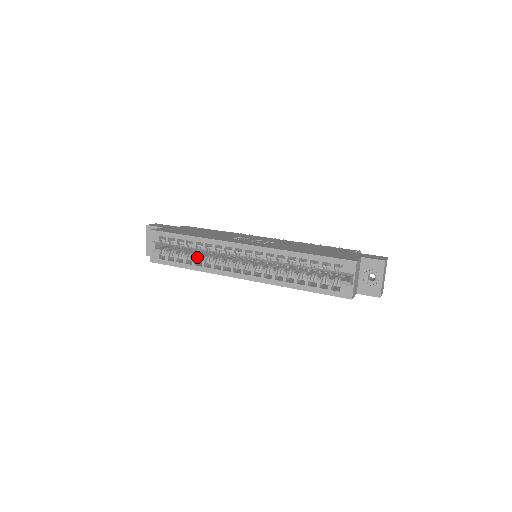
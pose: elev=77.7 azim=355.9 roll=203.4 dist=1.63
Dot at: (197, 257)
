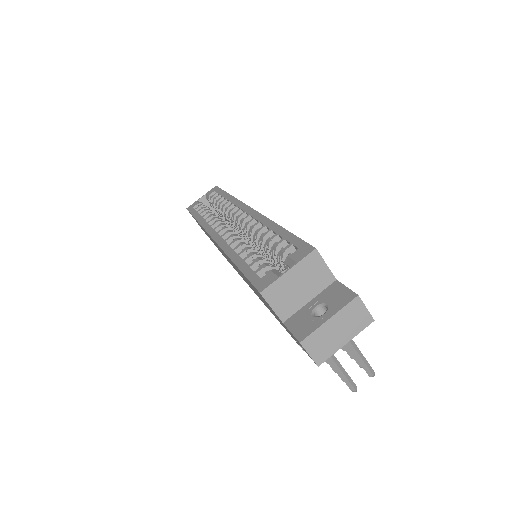
Dot at: occluded
